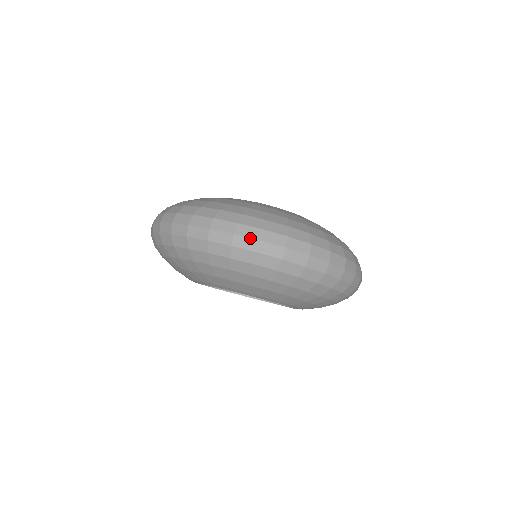
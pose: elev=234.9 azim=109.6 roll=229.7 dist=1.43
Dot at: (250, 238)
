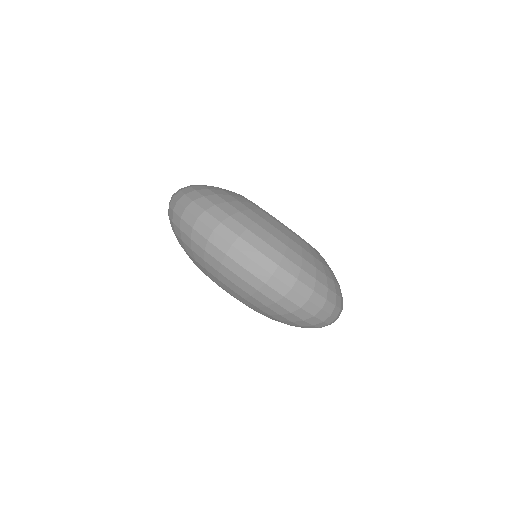
Dot at: (302, 296)
